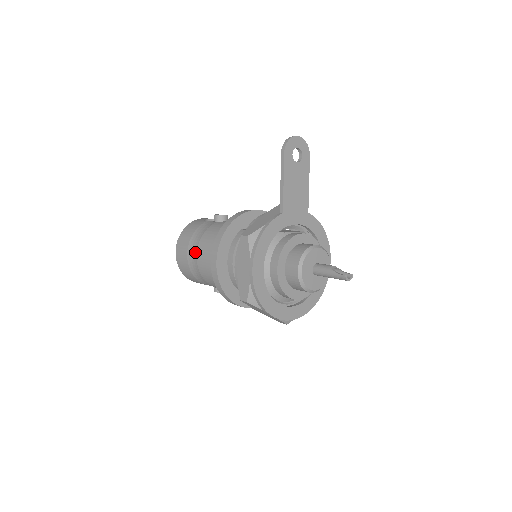
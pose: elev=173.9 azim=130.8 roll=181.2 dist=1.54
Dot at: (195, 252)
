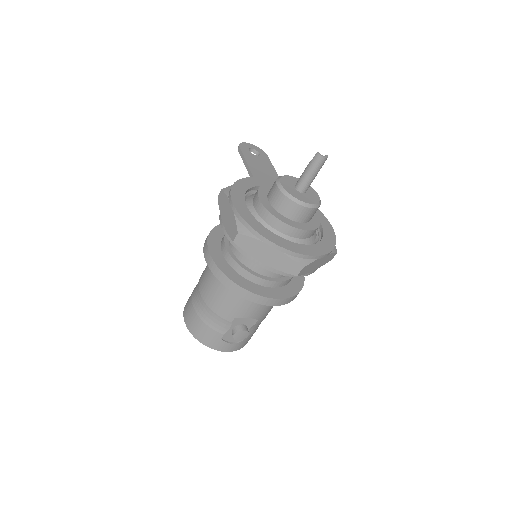
Dot at: (197, 289)
